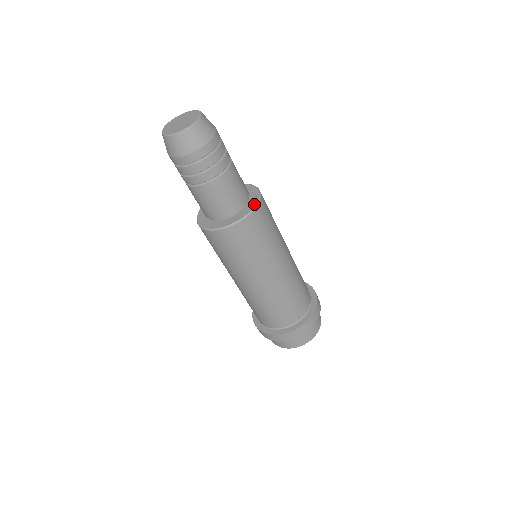
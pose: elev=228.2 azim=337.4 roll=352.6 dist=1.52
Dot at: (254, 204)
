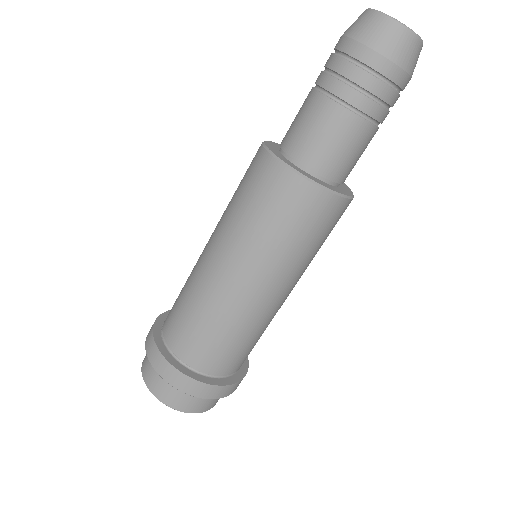
Dot at: occluded
